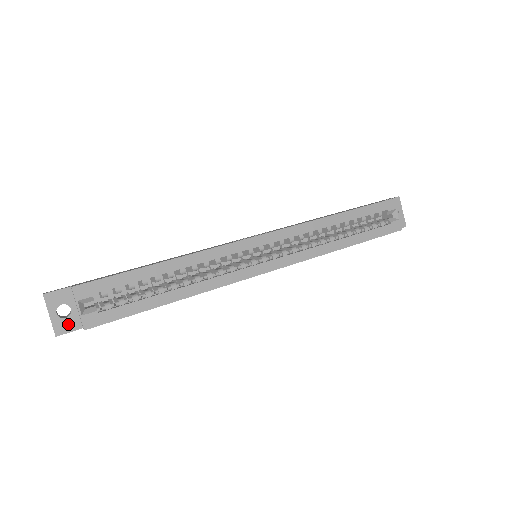
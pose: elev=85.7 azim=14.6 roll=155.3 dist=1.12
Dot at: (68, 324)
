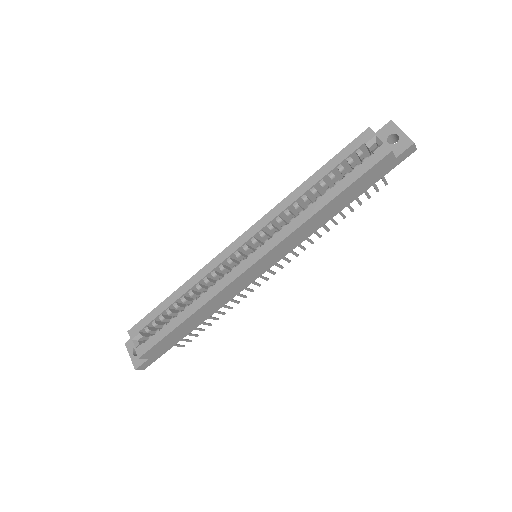
Dot at: (140, 359)
